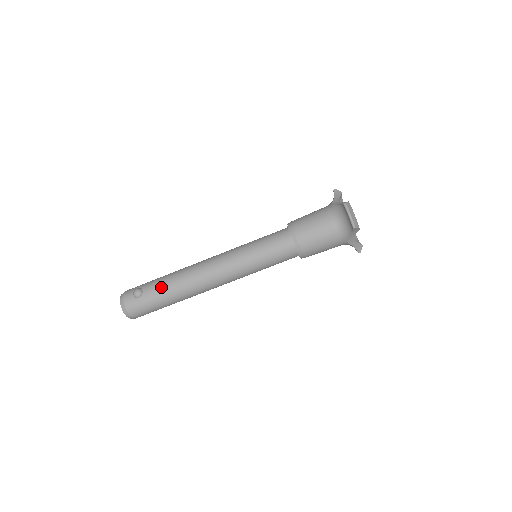
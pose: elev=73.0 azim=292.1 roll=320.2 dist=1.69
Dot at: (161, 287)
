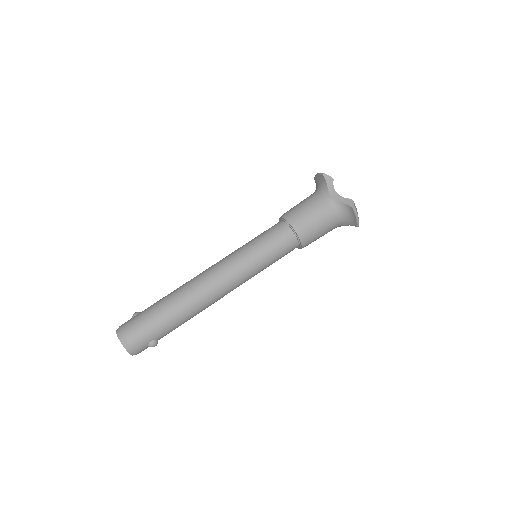
Dot at: (159, 300)
